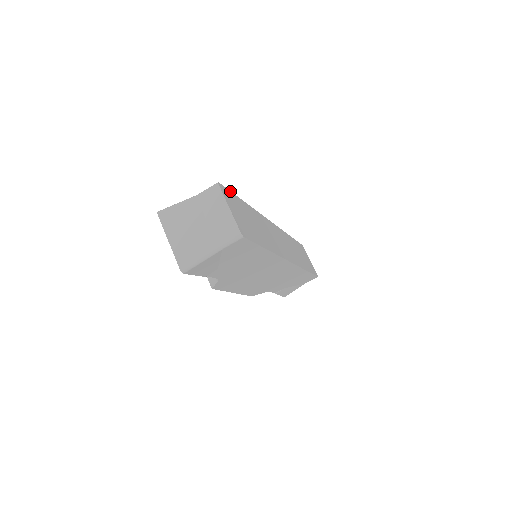
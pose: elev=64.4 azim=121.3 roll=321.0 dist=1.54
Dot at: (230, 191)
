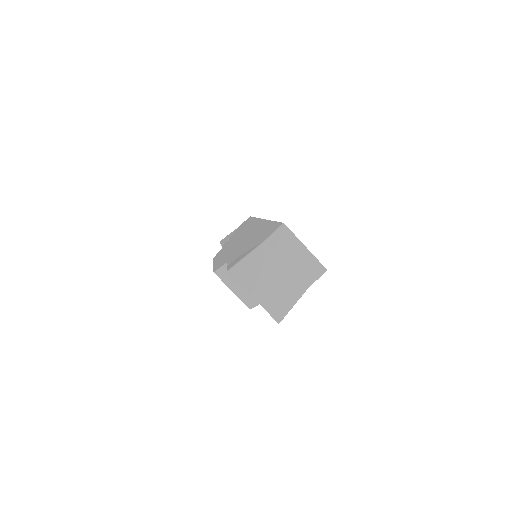
Dot at: (278, 222)
